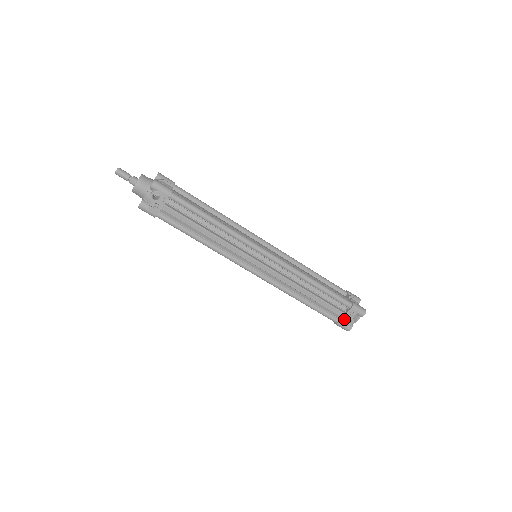
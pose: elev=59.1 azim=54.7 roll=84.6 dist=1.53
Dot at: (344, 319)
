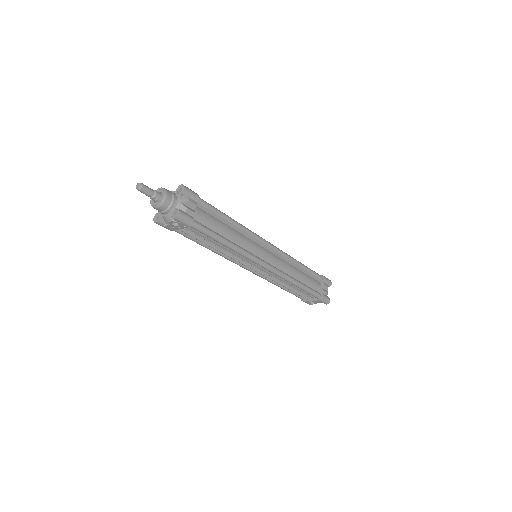
Dot at: (309, 301)
